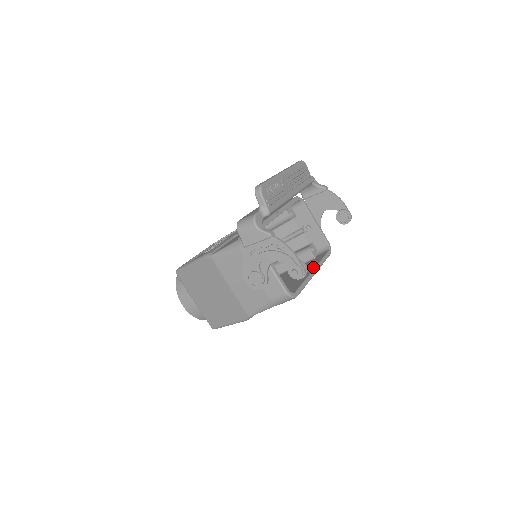
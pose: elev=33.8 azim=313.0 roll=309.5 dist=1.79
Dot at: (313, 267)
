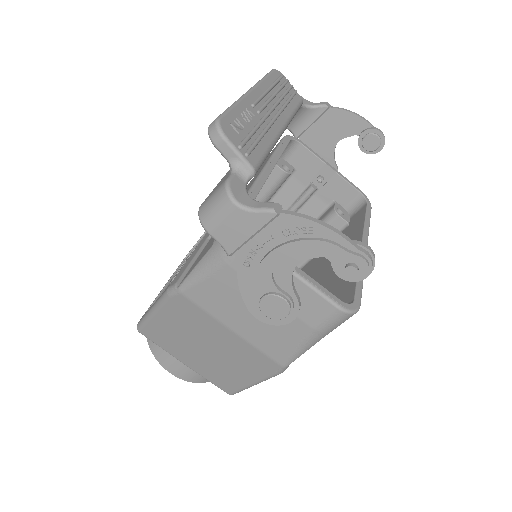
Dot at: (358, 240)
